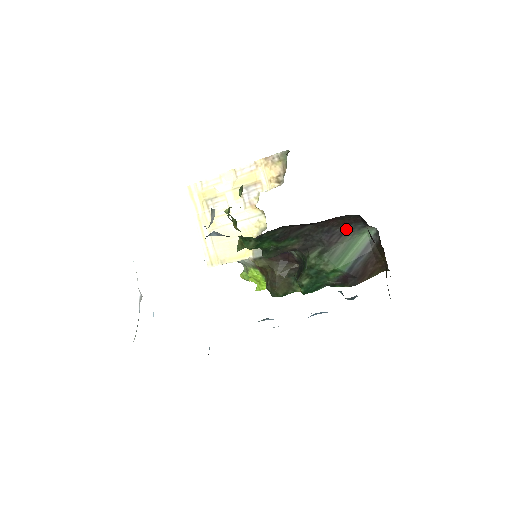
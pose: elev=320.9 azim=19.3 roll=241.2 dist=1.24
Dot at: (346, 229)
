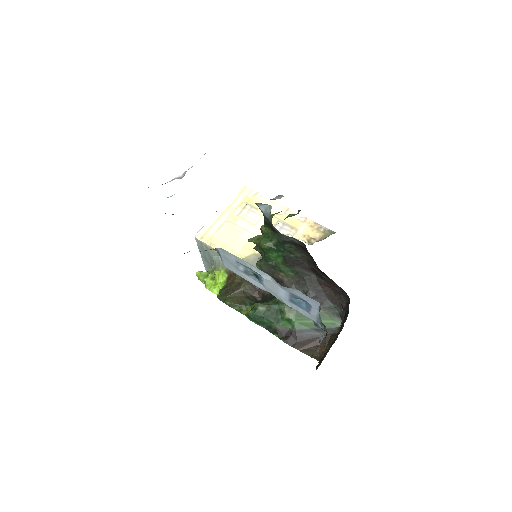
Dot at: (328, 304)
